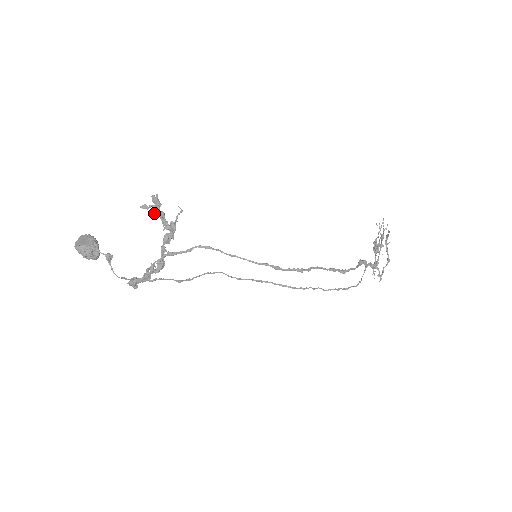
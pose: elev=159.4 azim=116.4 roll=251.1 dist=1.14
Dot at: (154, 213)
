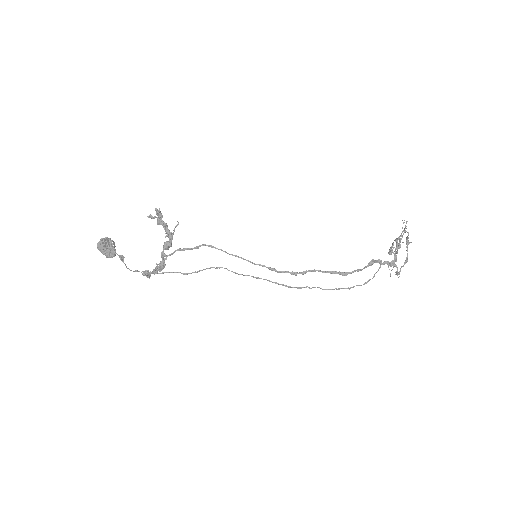
Dot at: (157, 223)
